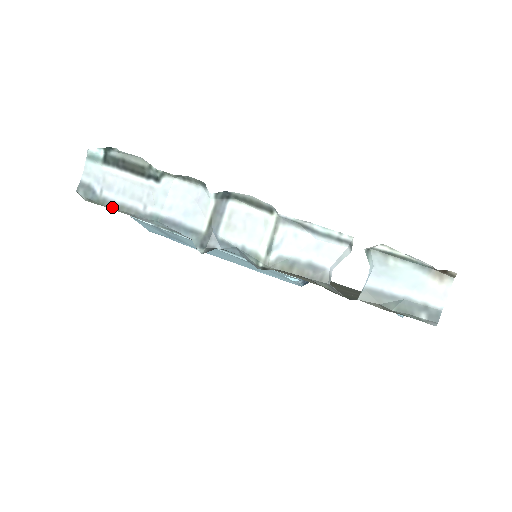
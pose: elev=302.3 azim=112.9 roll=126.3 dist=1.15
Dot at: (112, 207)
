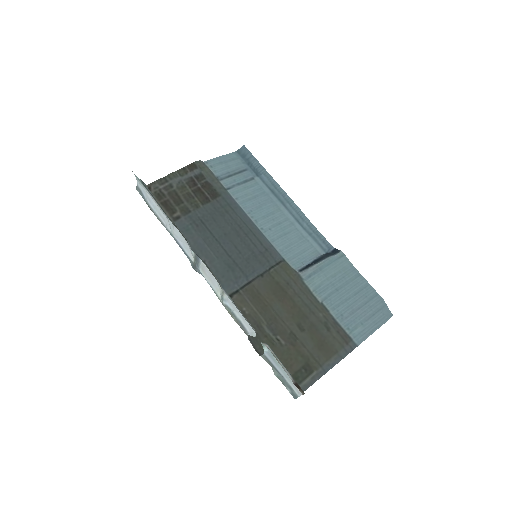
Dot at: (153, 212)
